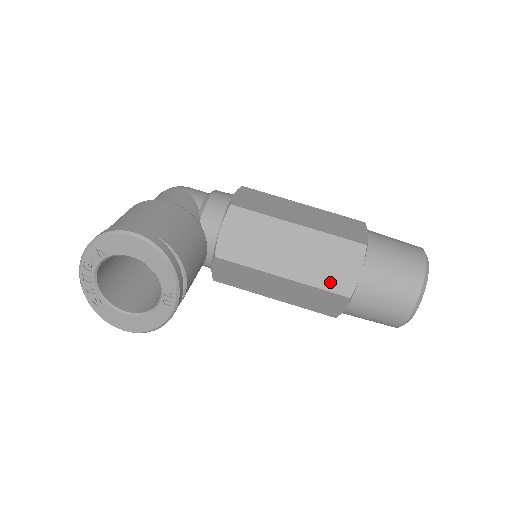
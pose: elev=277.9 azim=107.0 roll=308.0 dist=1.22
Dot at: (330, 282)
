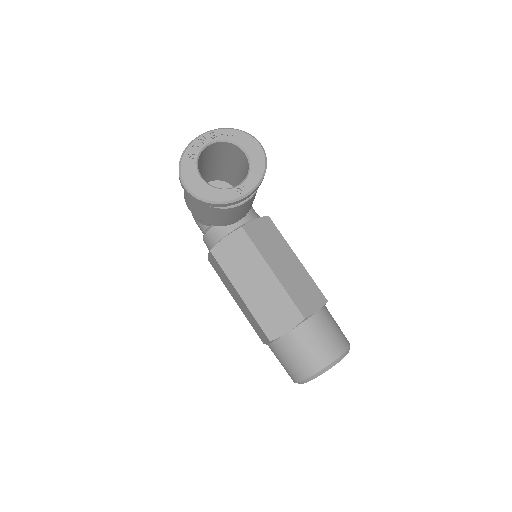
Dot at: (298, 300)
